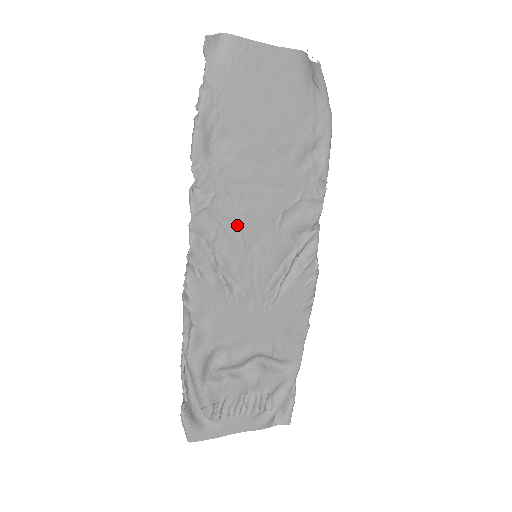
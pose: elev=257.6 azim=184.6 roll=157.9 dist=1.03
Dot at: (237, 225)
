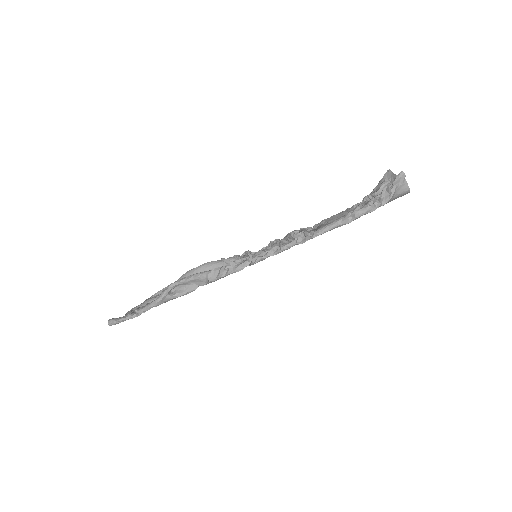
Dot at: occluded
